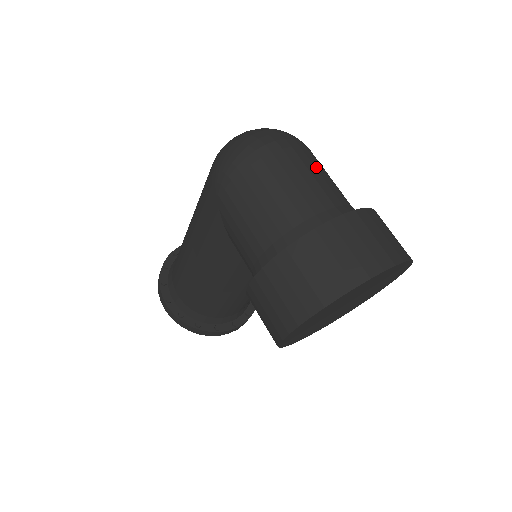
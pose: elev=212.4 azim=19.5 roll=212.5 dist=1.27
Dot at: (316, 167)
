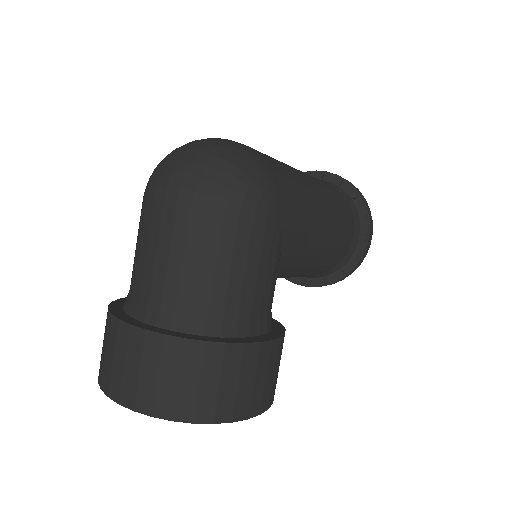
Dot at: (188, 245)
